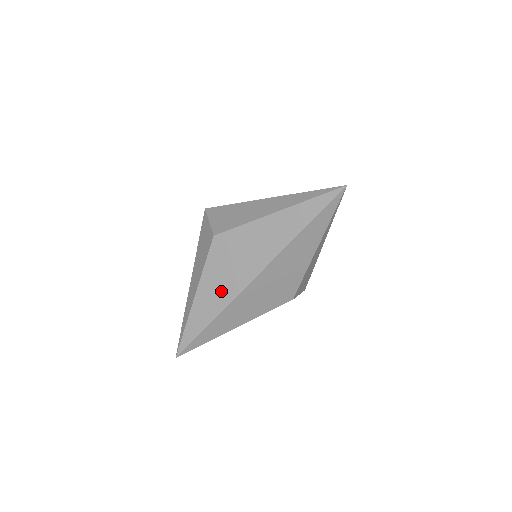
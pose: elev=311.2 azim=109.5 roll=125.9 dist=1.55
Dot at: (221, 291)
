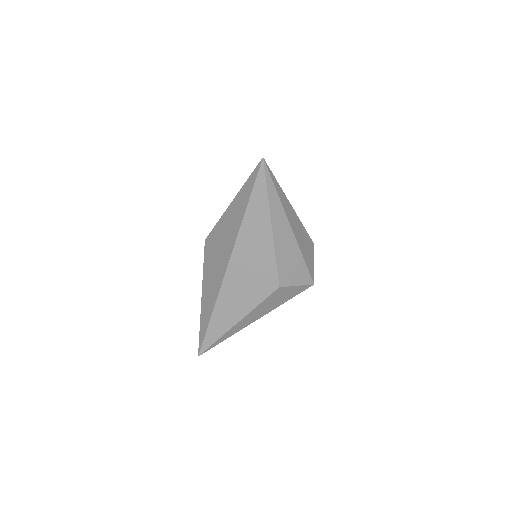
Dot at: (213, 286)
